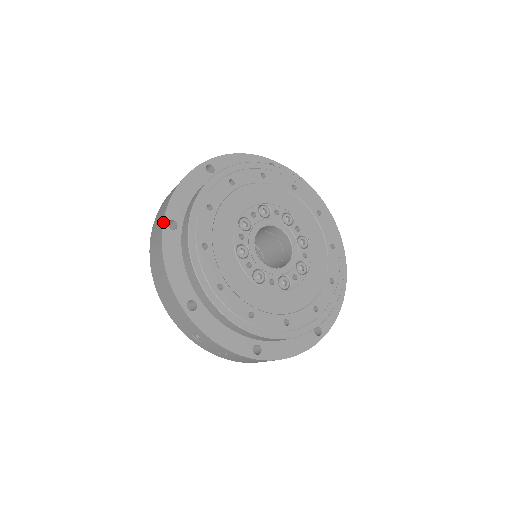
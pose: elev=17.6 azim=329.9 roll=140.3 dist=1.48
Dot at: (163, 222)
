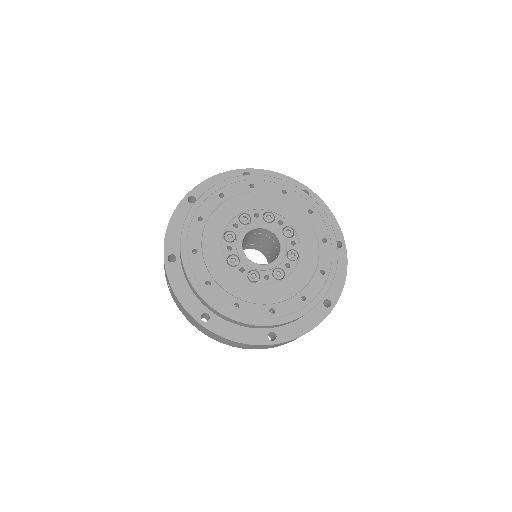
Dot at: (186, 195)
